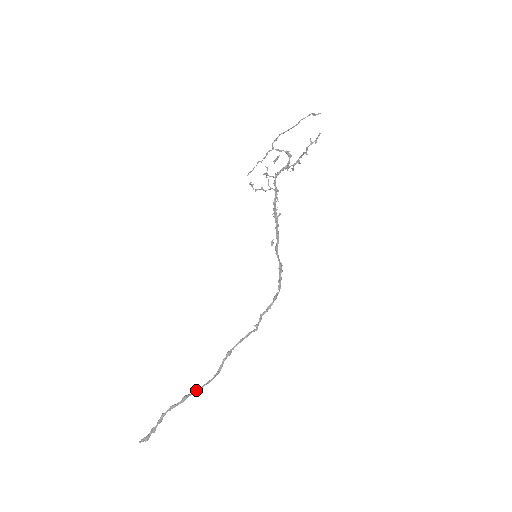
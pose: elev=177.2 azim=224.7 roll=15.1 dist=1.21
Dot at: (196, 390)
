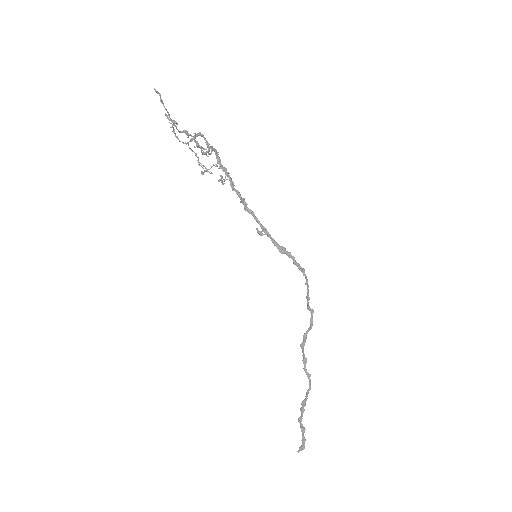
Dot at: (303, 402)
